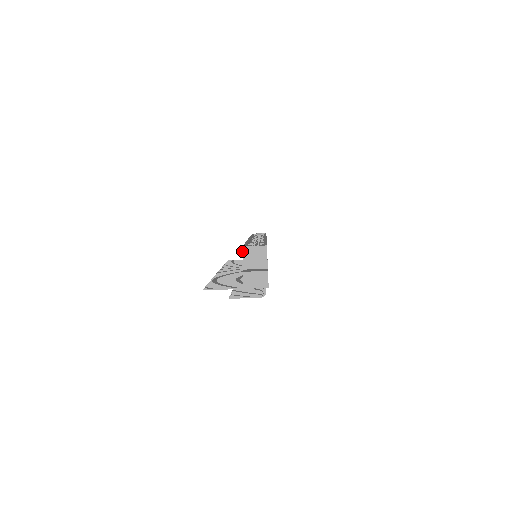
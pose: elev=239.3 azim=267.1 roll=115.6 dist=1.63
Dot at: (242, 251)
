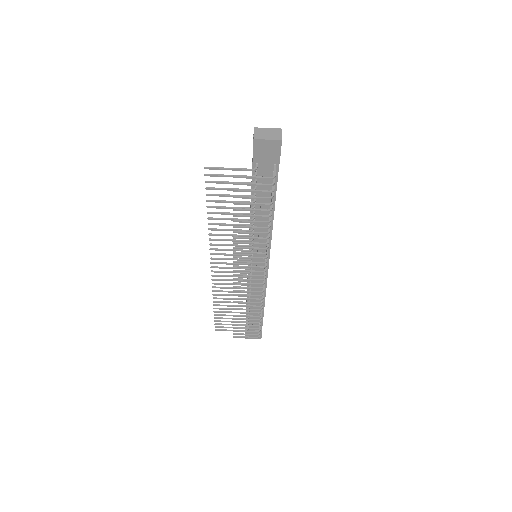
Dot at: occluded
